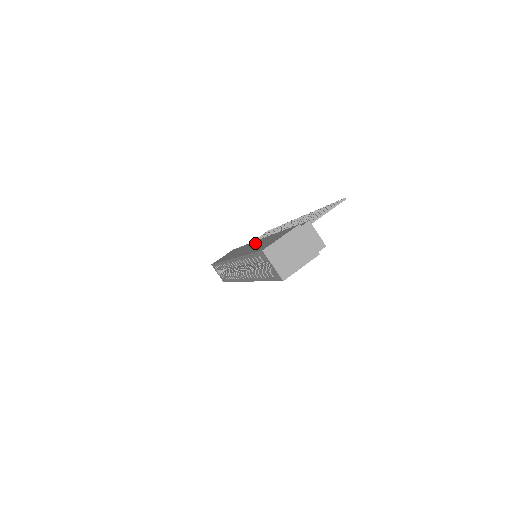
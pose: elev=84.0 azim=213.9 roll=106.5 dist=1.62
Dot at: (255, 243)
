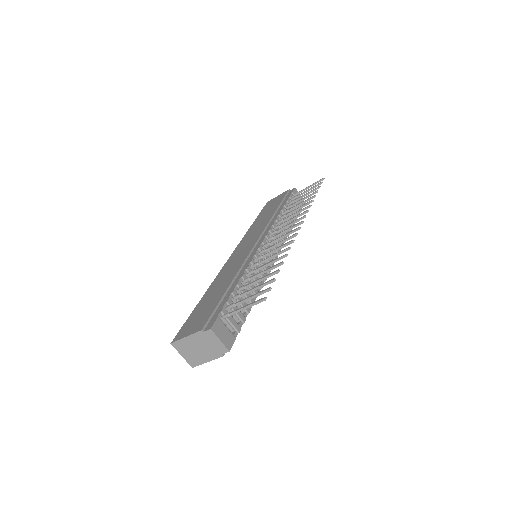
Dot at: (239, 260)
